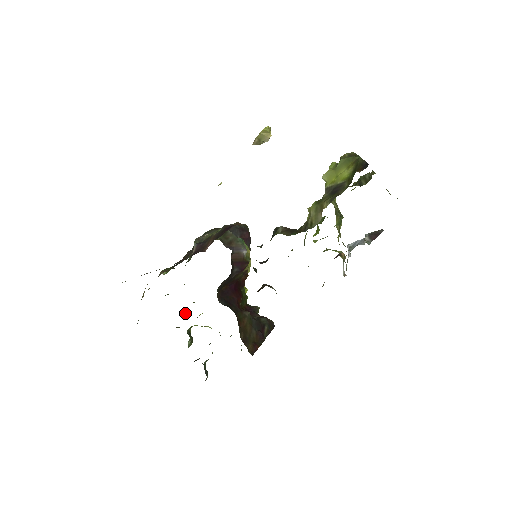
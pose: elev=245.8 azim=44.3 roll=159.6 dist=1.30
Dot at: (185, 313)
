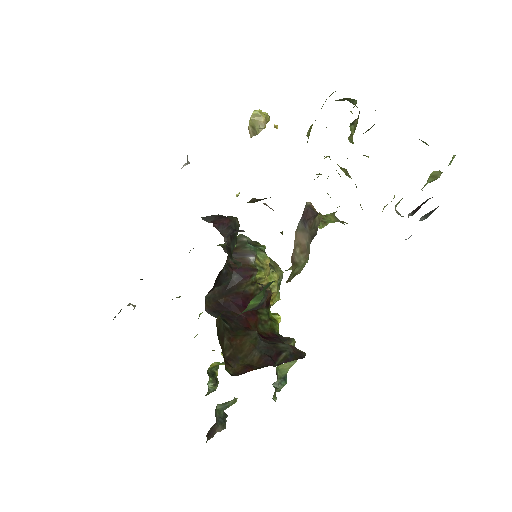
Dot at: occluded
